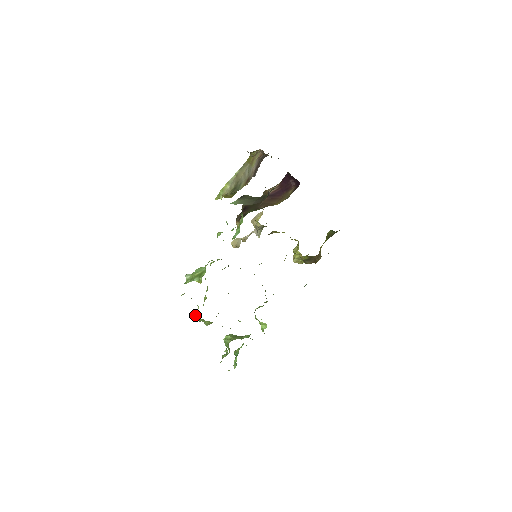
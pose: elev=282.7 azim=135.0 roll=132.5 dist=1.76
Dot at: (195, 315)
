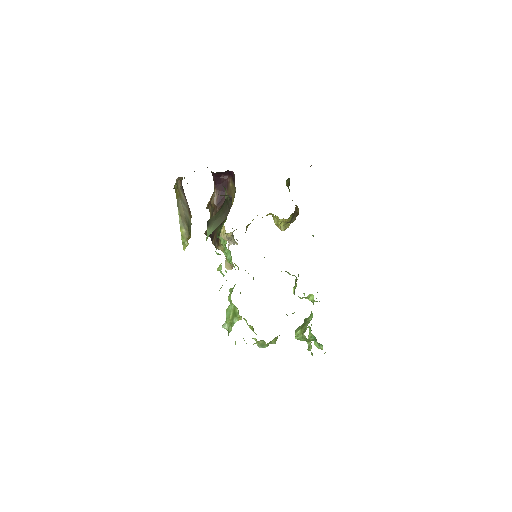
Dot at: (260, 346)
